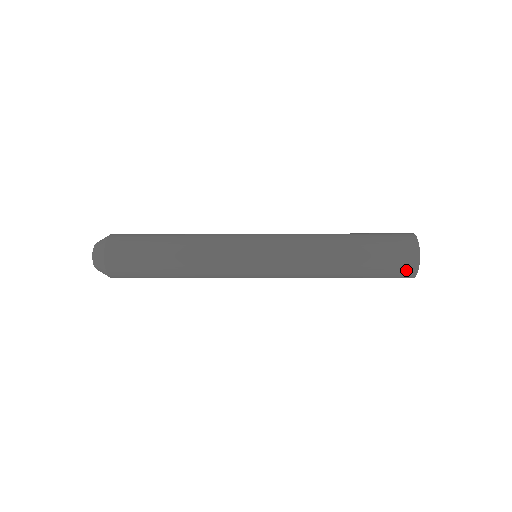
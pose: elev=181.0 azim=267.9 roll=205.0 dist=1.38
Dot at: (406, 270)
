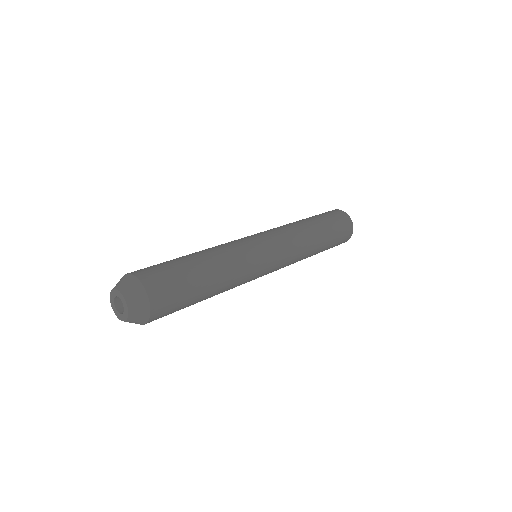
Dot at: (346, 240)
